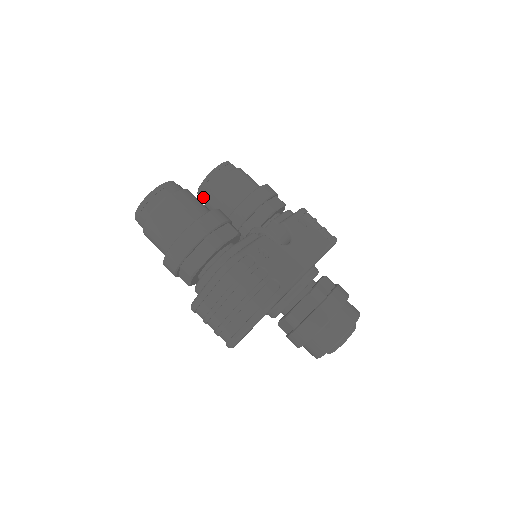
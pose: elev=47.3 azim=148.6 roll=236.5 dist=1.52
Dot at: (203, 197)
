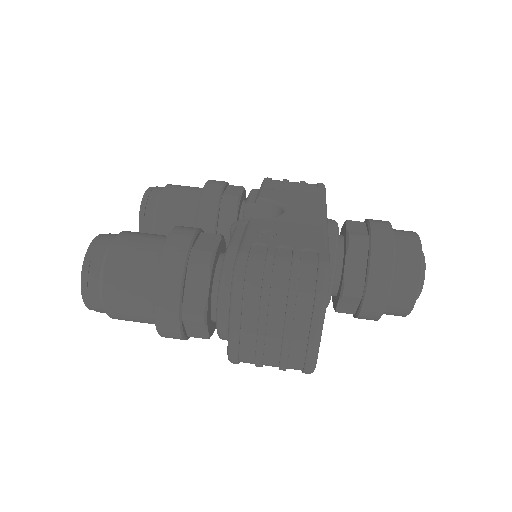
Dot at: occluded
